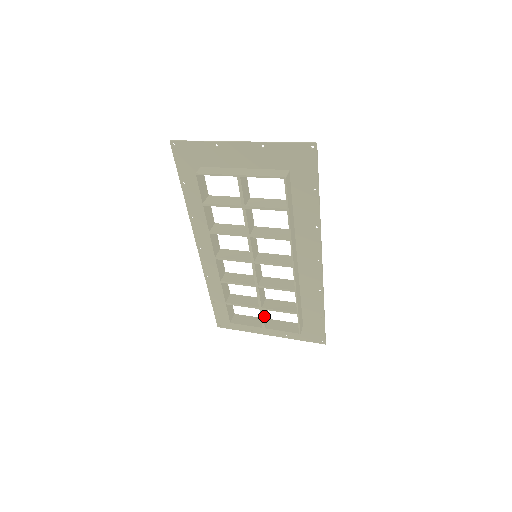
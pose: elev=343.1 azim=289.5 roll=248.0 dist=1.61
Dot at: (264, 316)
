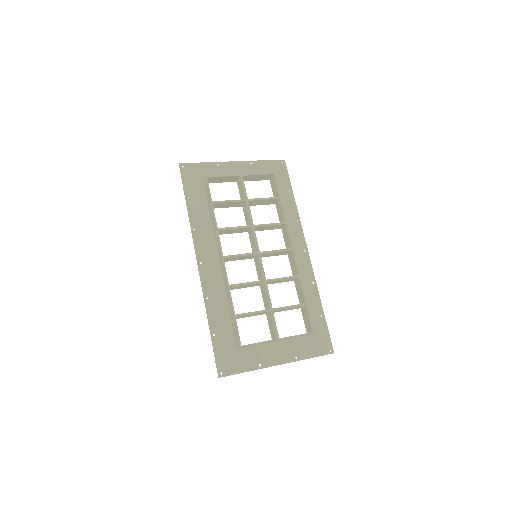
Dot at: (274, 325)
